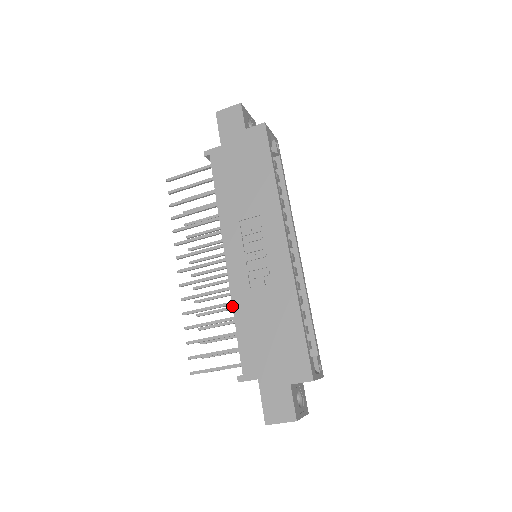
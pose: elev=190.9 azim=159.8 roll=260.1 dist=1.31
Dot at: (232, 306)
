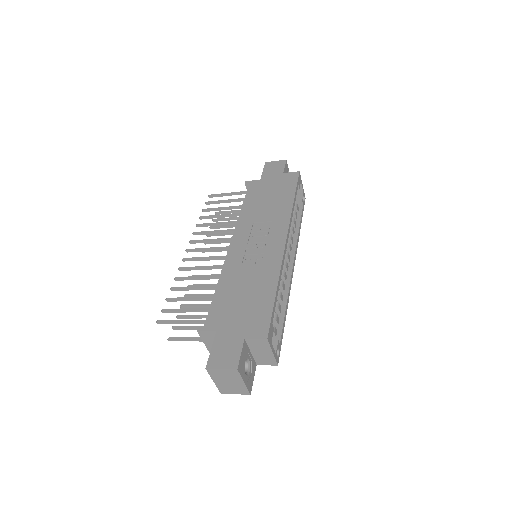
Dot at: (220, 275)
